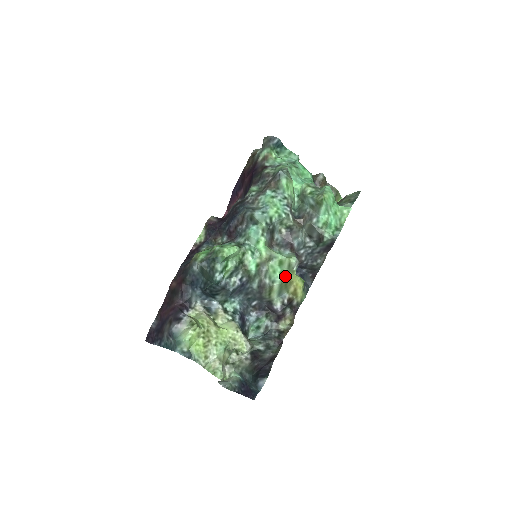
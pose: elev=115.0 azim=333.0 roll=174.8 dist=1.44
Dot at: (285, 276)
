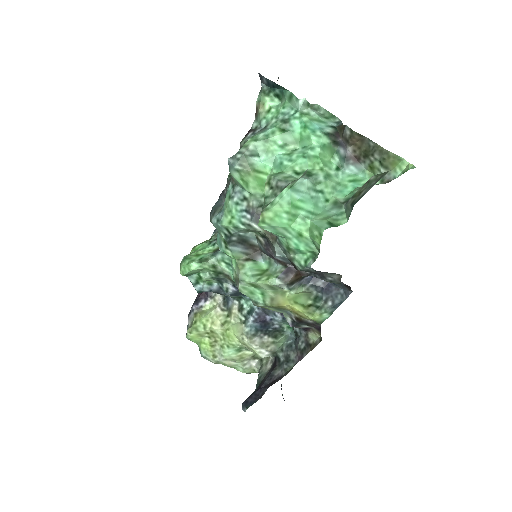
Dot at: (270, 298)
